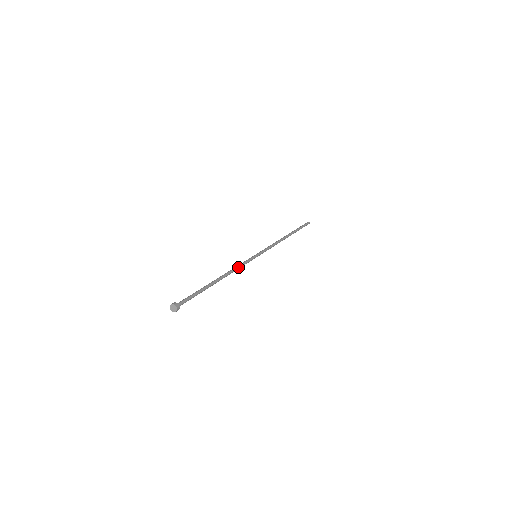
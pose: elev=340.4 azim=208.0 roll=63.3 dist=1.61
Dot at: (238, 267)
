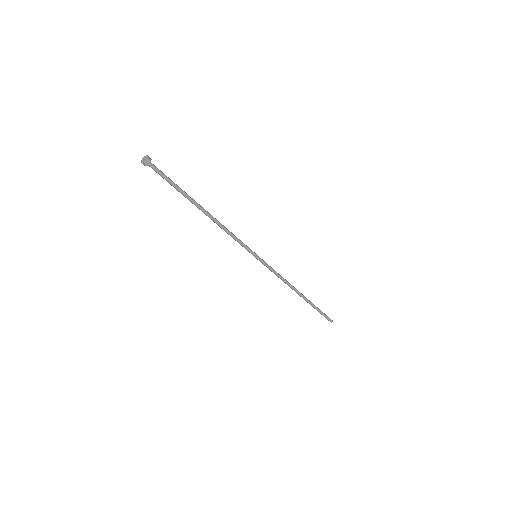
Dot at: (231, 233)
